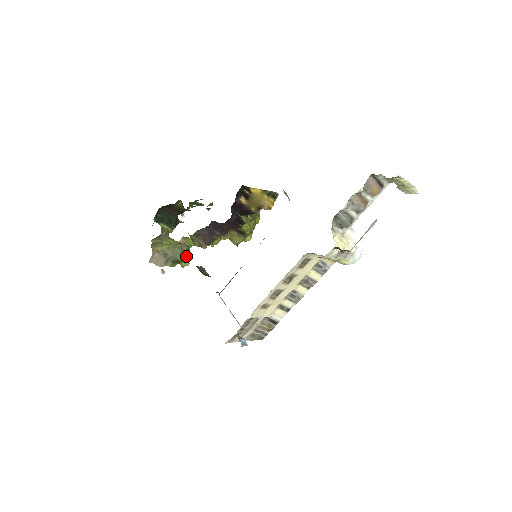
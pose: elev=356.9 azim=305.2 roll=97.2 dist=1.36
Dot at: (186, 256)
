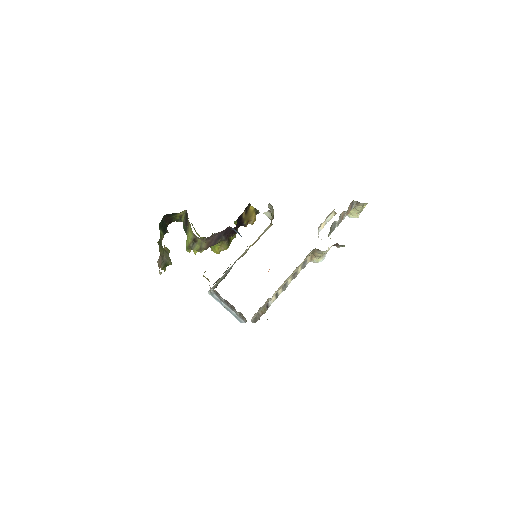
Dot at: occluded
